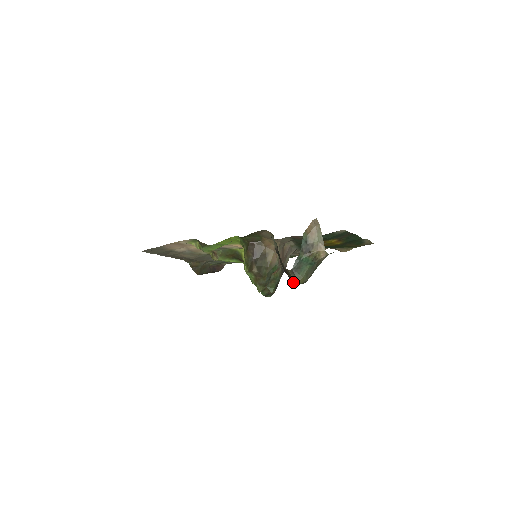
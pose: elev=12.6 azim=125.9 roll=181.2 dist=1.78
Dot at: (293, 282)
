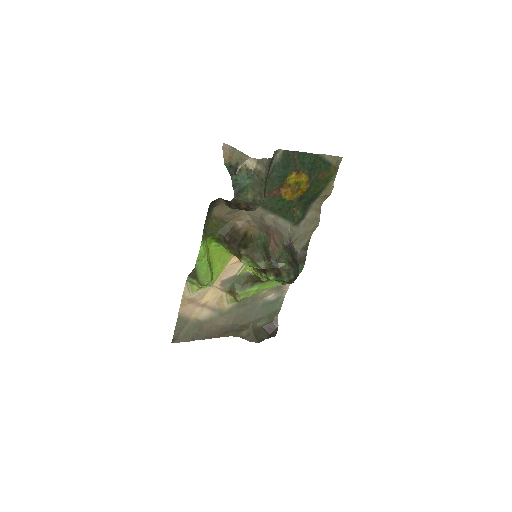
Dot at: (254, 210)
